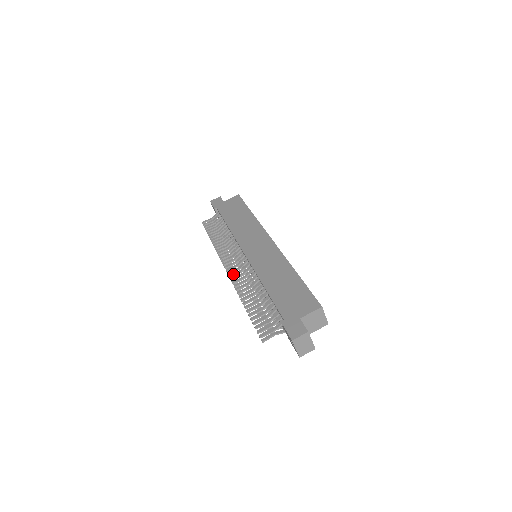
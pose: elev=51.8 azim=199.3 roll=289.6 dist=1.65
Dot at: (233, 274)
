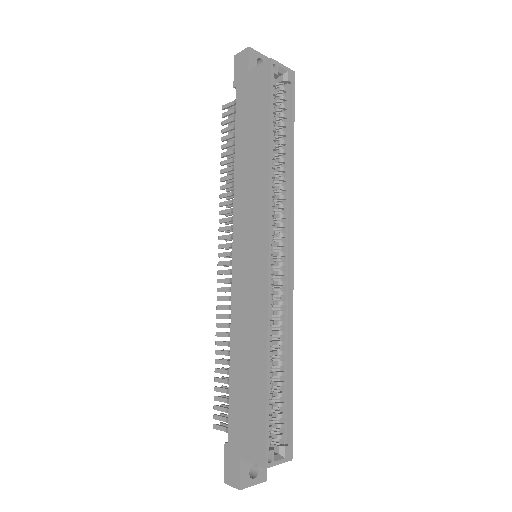
Dot at: (221, 281)
